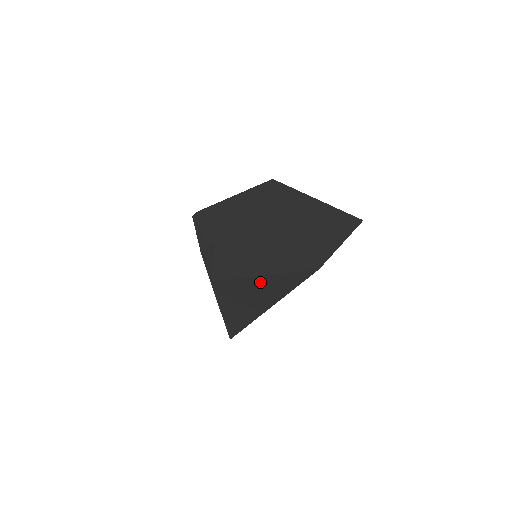
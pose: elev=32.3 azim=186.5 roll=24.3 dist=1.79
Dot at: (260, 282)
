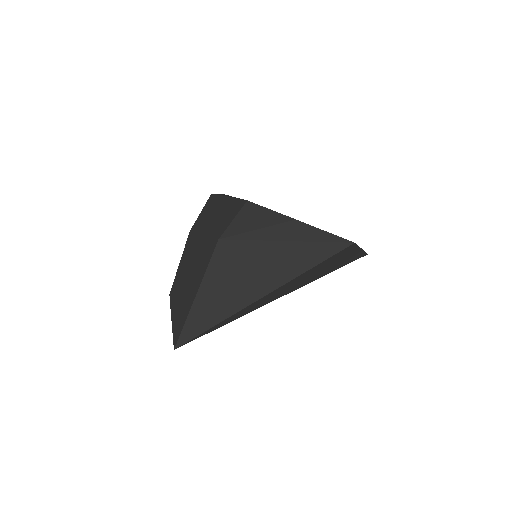
Dot at: (281, 250)
